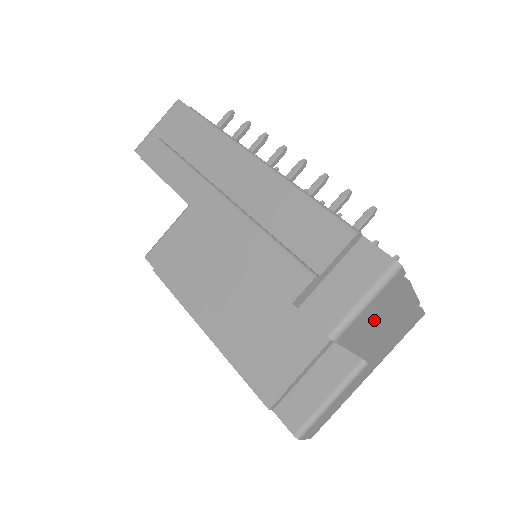
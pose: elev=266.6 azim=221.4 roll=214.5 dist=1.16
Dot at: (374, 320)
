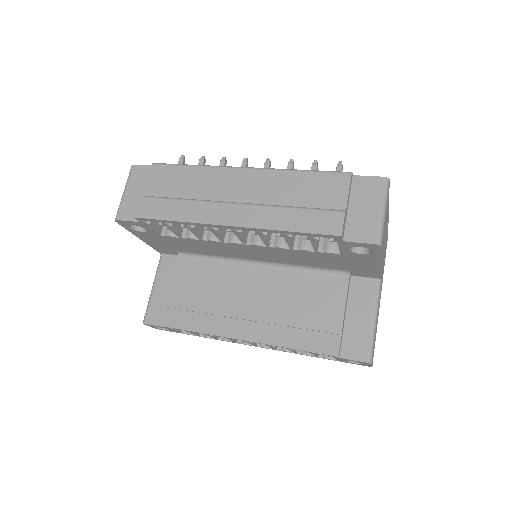
Dot at: occluded
